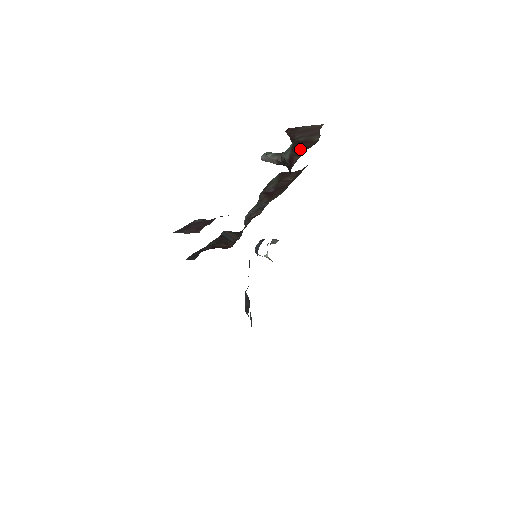
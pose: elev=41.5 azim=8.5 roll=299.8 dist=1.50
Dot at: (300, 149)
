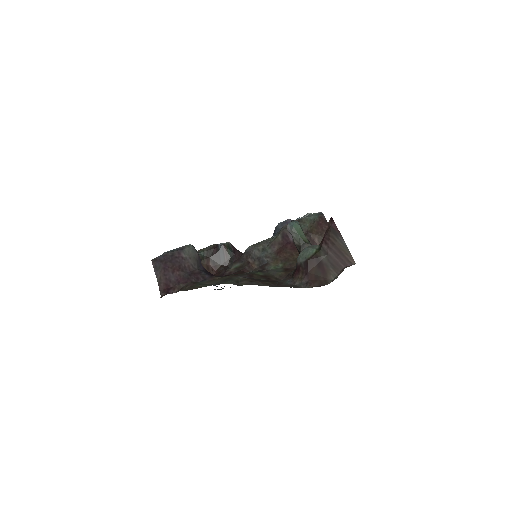
Dot at: (310, 271)
